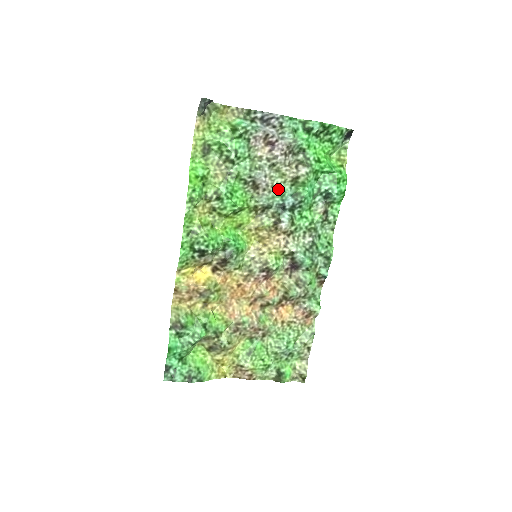
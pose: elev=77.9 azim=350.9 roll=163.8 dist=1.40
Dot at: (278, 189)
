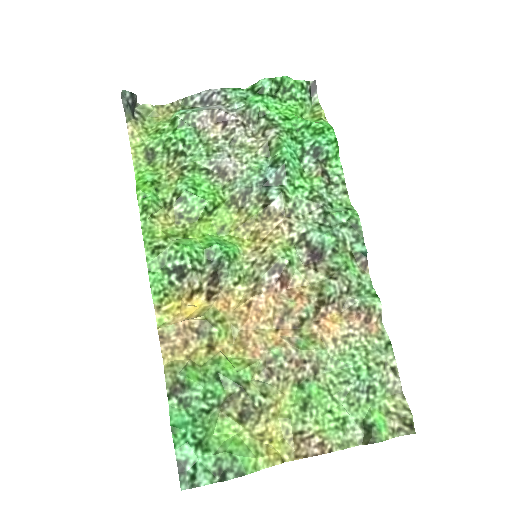
Dot at: (251, 165)
